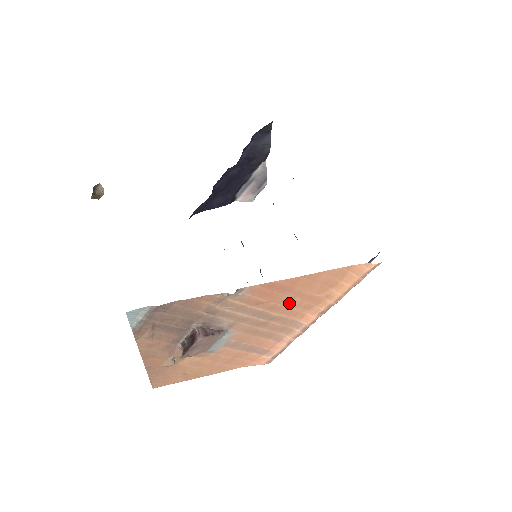
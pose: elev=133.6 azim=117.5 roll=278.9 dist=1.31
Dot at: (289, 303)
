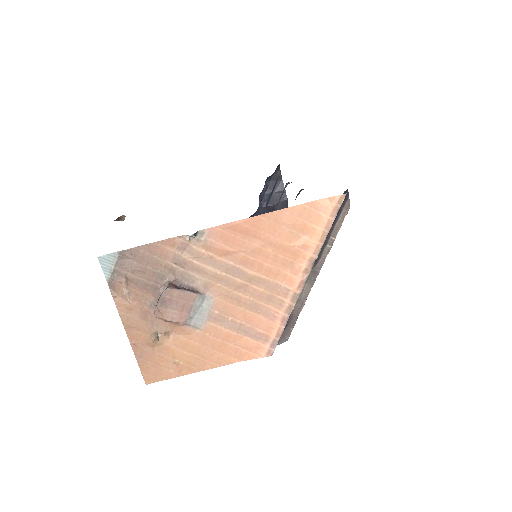
Dot at: (262, 256)
